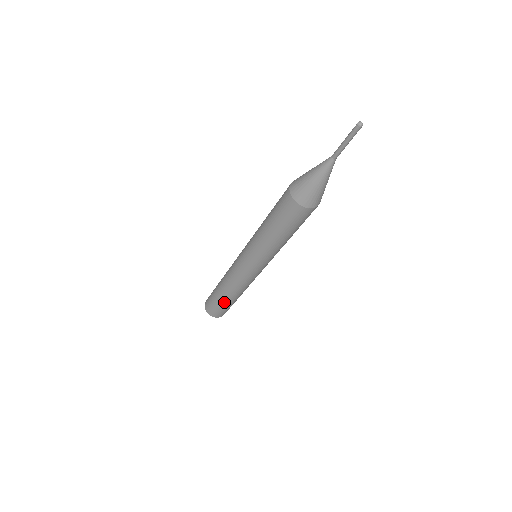
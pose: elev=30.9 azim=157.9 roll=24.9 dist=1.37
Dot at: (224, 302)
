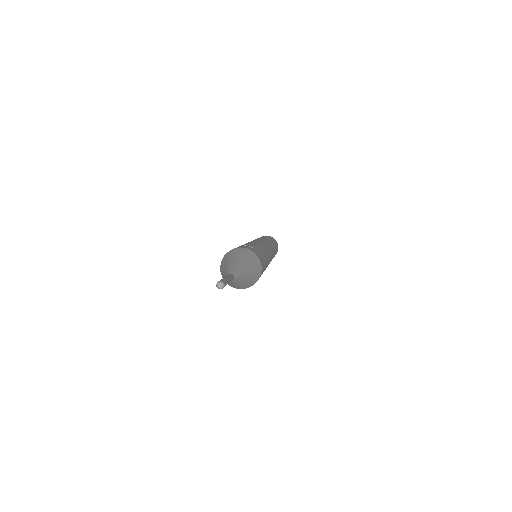
Dot at: occluded
